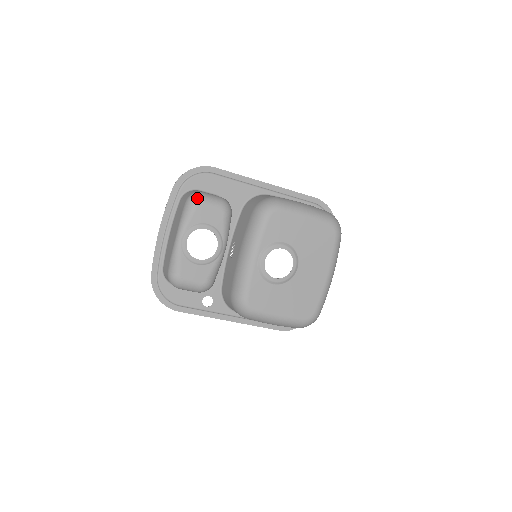
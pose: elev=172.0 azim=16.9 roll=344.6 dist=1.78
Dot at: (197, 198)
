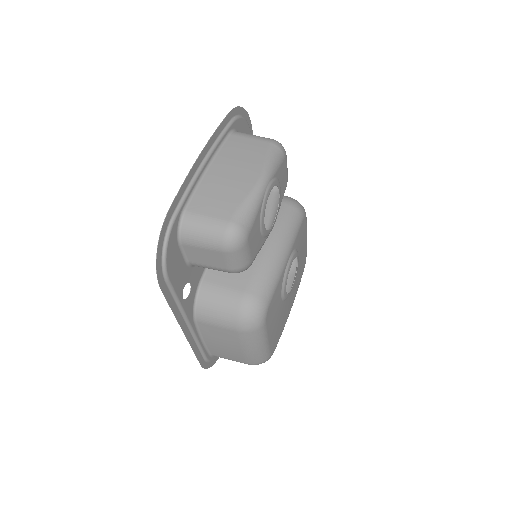
Dot at: occluded
